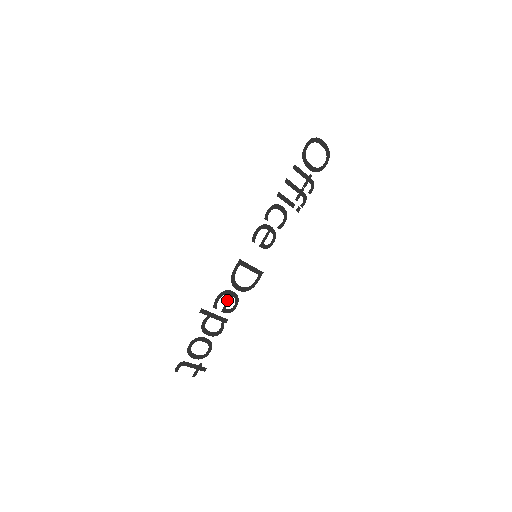
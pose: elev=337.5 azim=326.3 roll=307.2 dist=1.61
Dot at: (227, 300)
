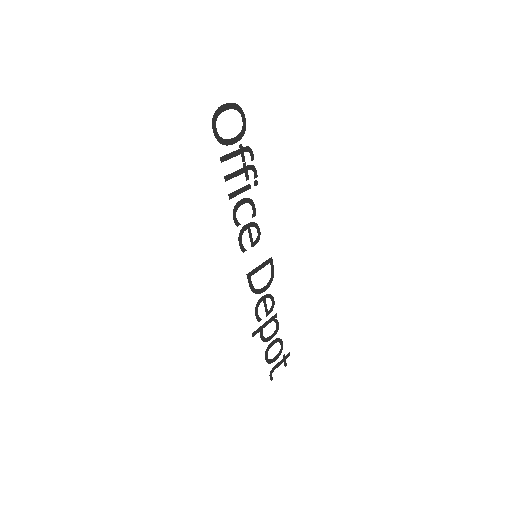
Dot at: (264, 306)
